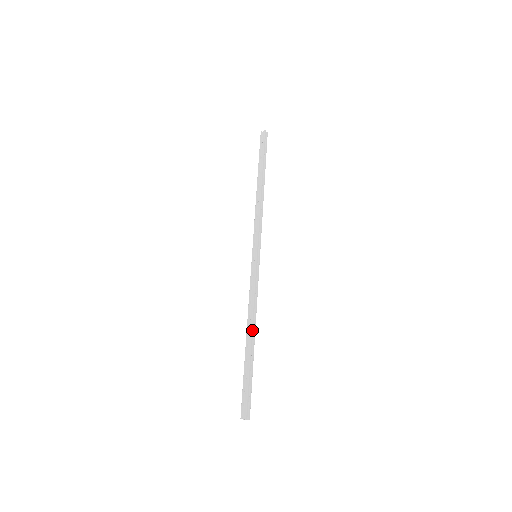
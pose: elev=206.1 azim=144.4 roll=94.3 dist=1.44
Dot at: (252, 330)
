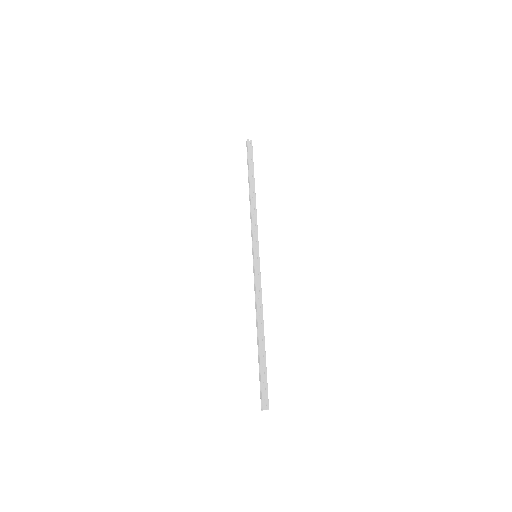
Dot at: (259, 325)
